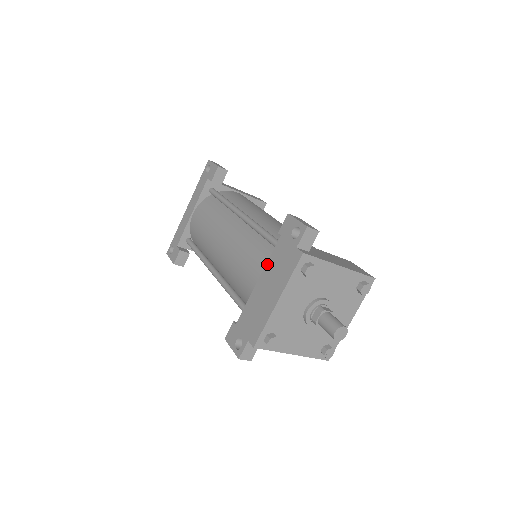
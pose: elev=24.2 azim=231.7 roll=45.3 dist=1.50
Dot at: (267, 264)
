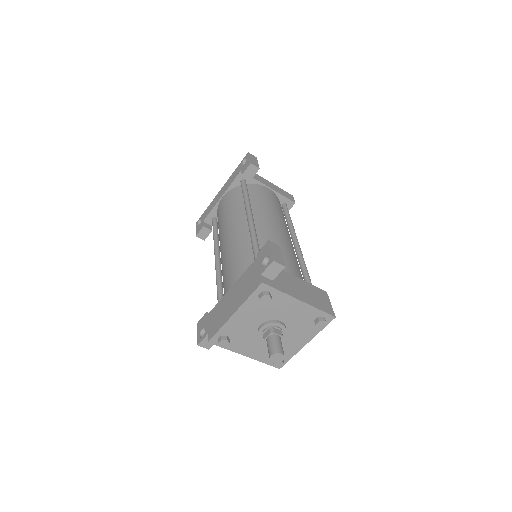
Dot at: (241, 277)
